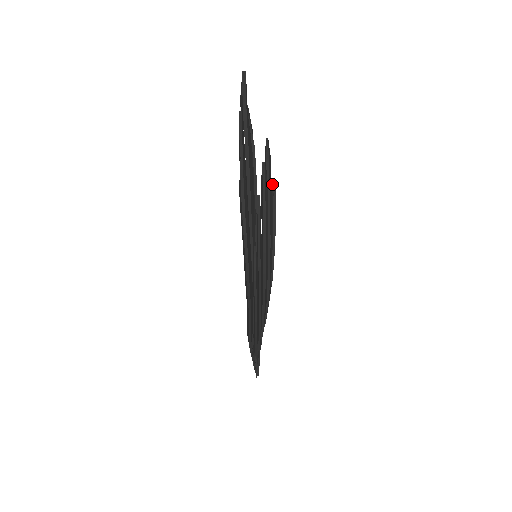
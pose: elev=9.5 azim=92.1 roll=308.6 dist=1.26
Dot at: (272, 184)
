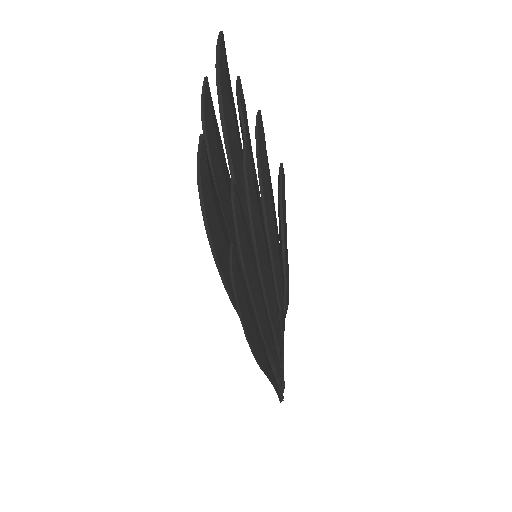
Dot at: (279, 168)
